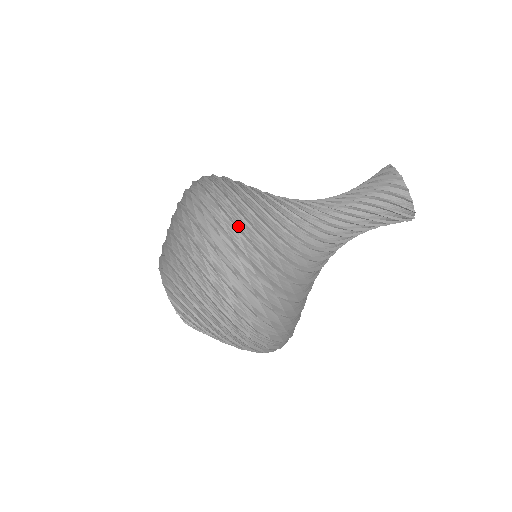
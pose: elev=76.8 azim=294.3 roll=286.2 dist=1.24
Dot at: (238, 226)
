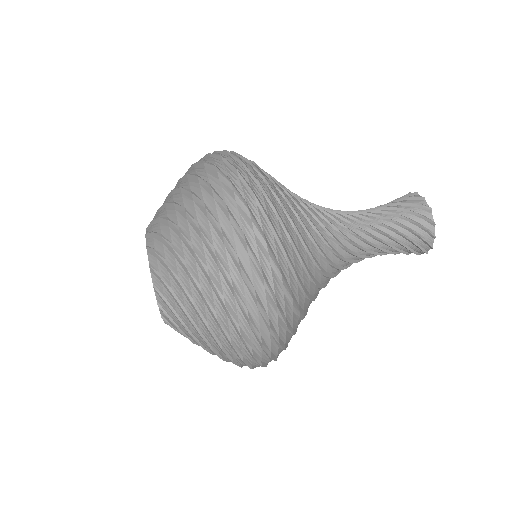
Dot at: (272, 222)
